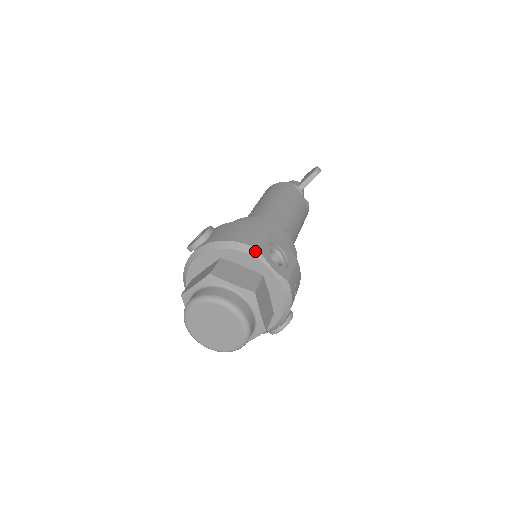
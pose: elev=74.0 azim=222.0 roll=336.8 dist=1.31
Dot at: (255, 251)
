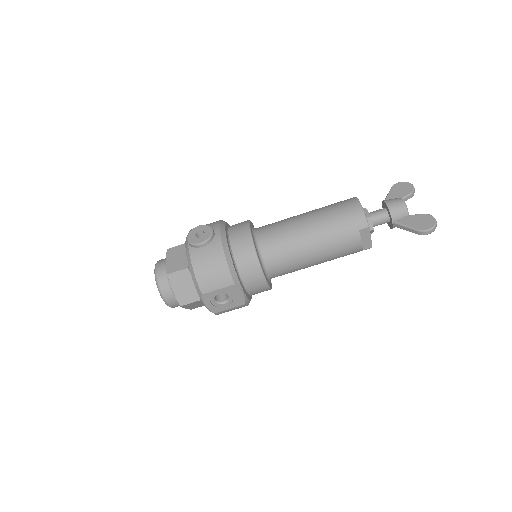
Dot at: (200, 292)
